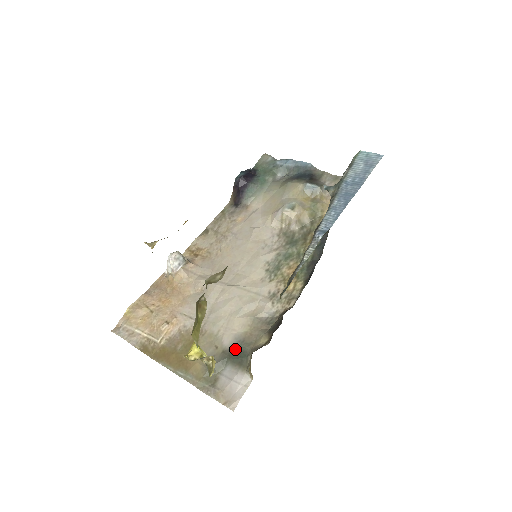
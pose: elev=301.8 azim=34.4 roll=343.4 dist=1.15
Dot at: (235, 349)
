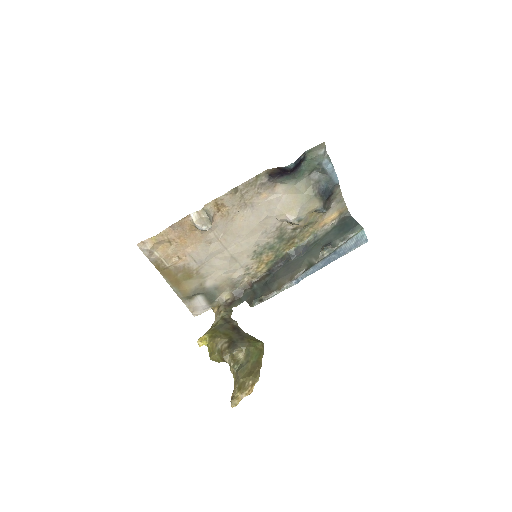
Dot at: (211, 291)
